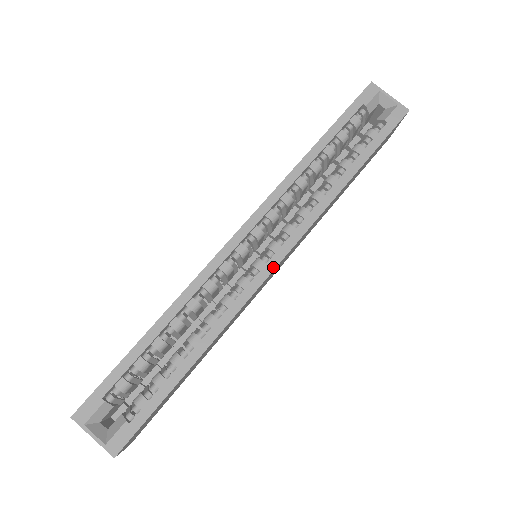
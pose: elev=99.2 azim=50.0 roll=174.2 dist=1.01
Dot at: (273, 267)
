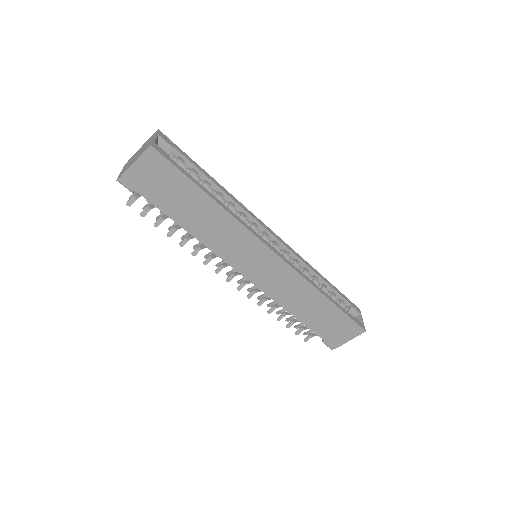
Dot at: (272, 249)
